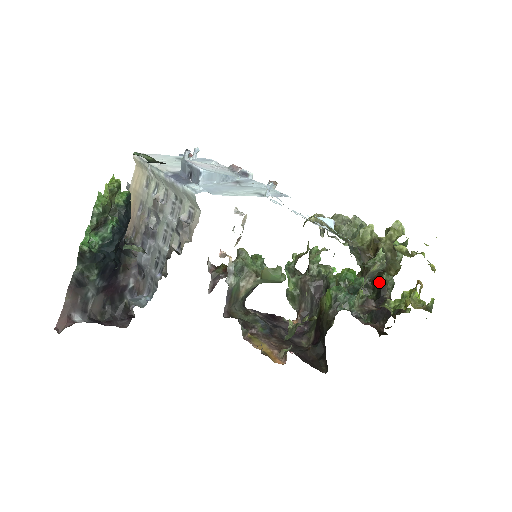
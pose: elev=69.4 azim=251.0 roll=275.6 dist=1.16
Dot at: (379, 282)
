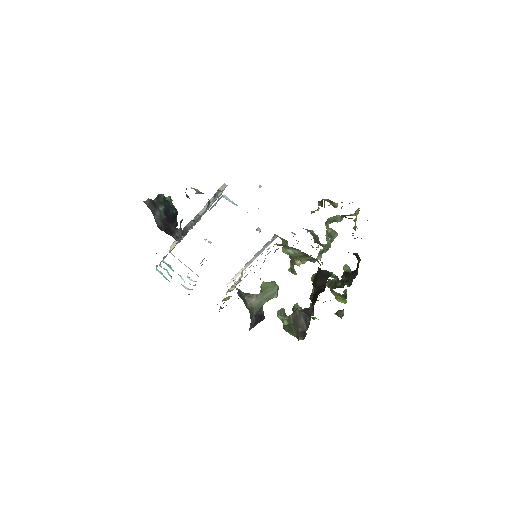
Dot at: (343, 276)
